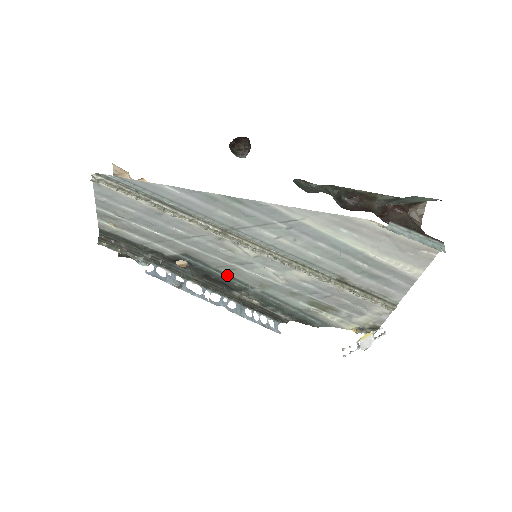
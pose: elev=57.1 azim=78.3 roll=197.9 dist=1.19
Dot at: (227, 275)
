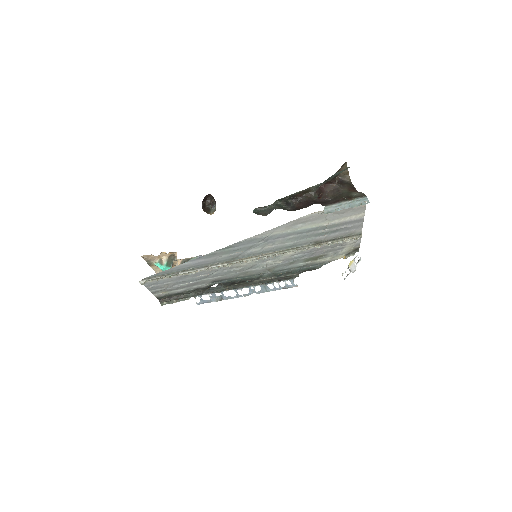
Dot at: (245, 276)
